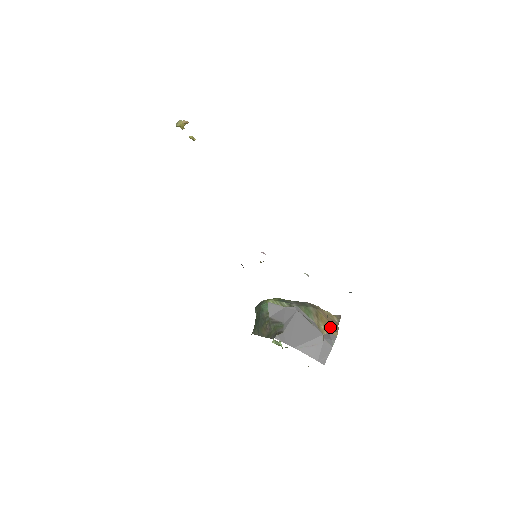
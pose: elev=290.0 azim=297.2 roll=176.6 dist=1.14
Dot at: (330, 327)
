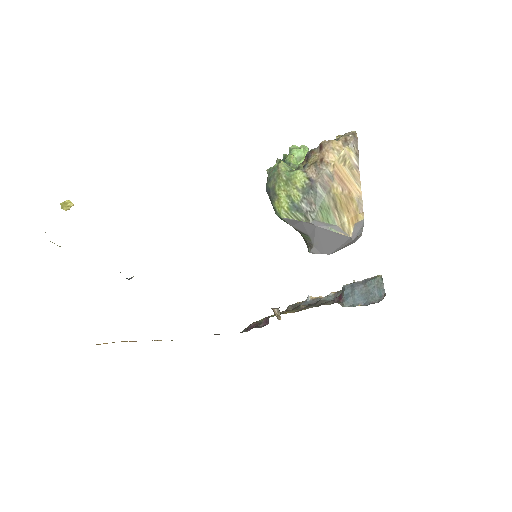
Dot at: (353, 210)
